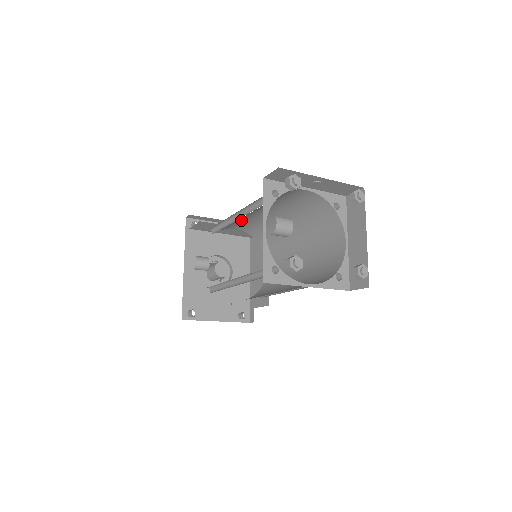
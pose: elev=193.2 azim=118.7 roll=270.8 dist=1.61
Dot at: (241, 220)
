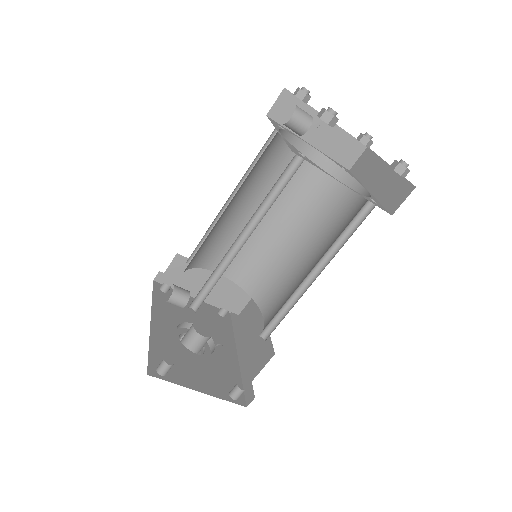
Dot at: (230, 238)
